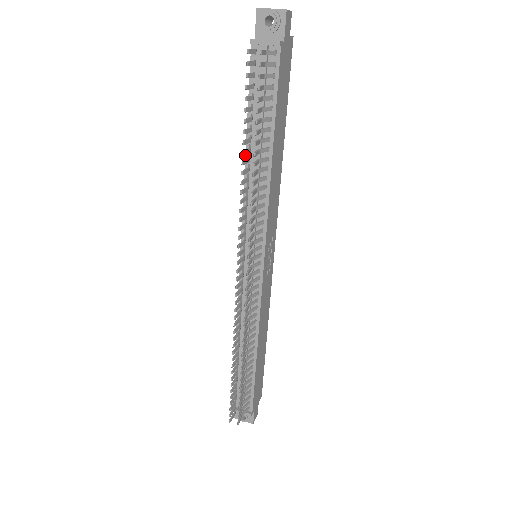
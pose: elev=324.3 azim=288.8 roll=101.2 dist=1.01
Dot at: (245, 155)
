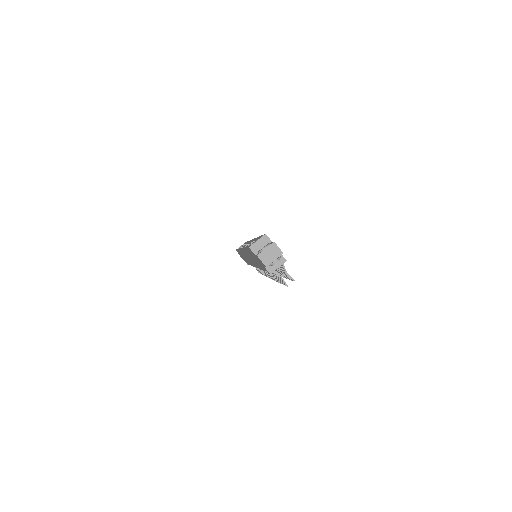
Dot at: occluded
